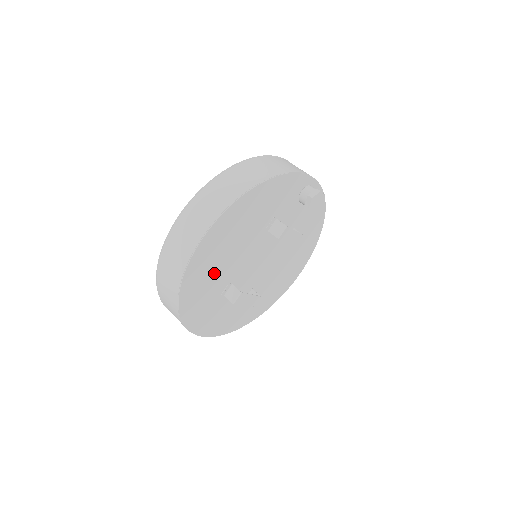
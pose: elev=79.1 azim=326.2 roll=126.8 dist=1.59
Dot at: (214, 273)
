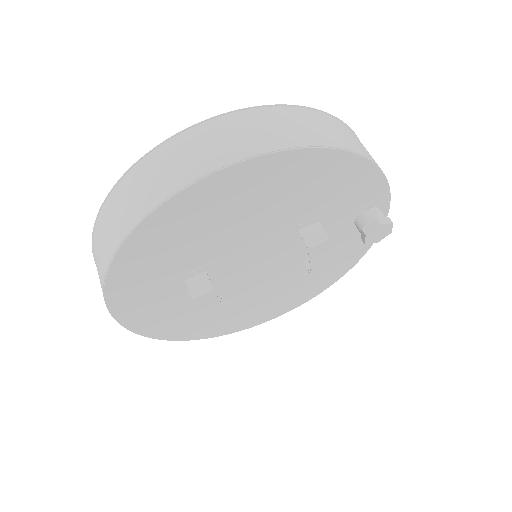
Dot at: (199, 236)
